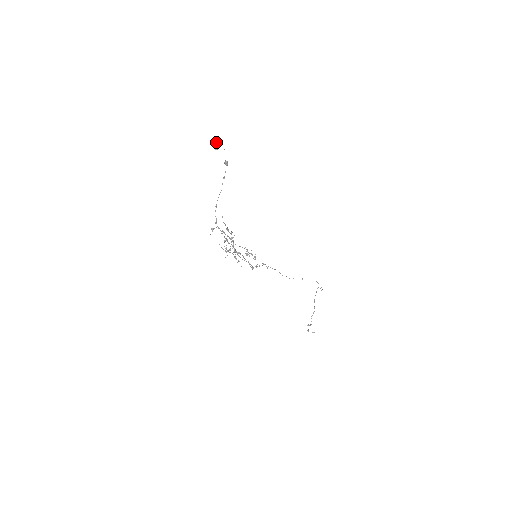
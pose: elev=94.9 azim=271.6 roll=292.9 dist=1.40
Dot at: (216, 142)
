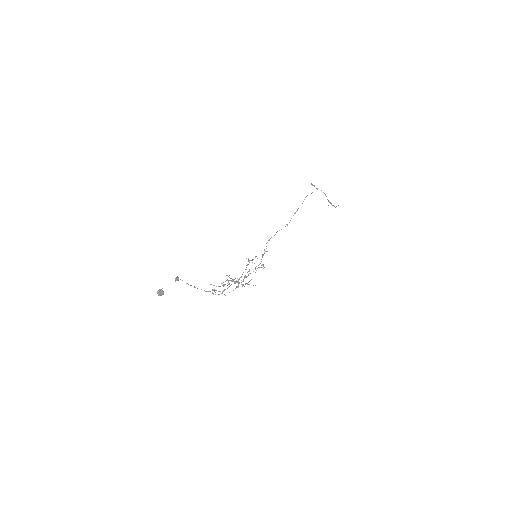
Dot at: (158, 294)
